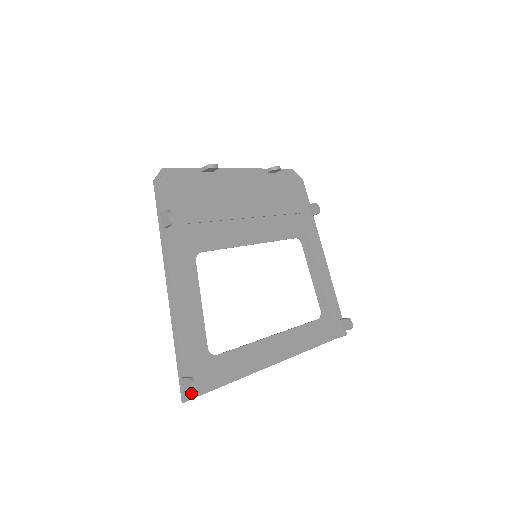
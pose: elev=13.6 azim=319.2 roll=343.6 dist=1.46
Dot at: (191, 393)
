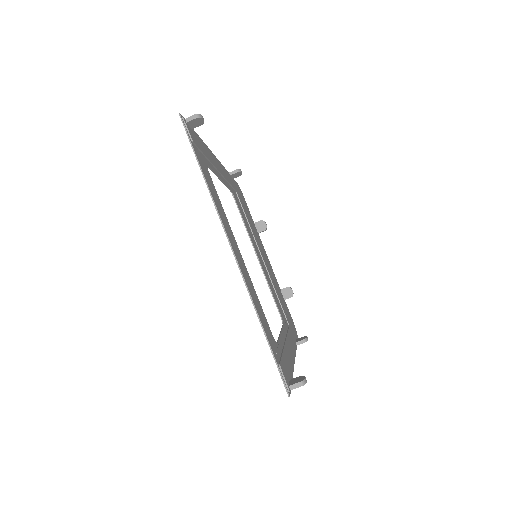
Dot at: (197, 114)
